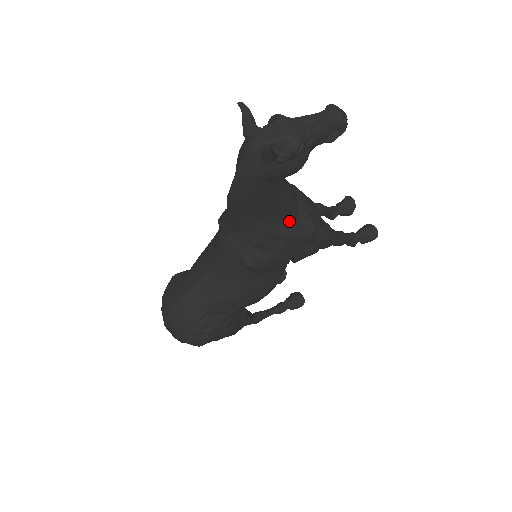
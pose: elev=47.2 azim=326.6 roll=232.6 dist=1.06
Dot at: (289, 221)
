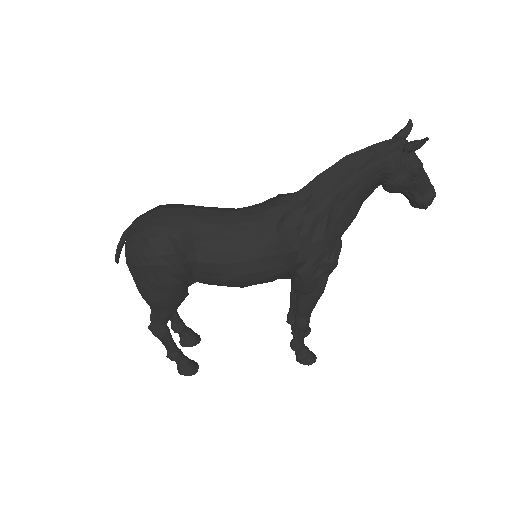
Dot at: (336, 230)
